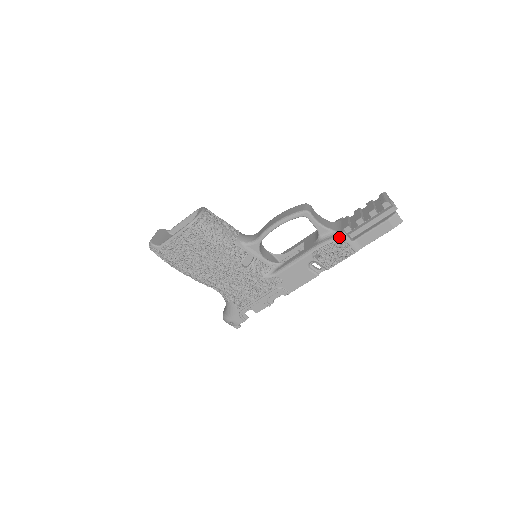
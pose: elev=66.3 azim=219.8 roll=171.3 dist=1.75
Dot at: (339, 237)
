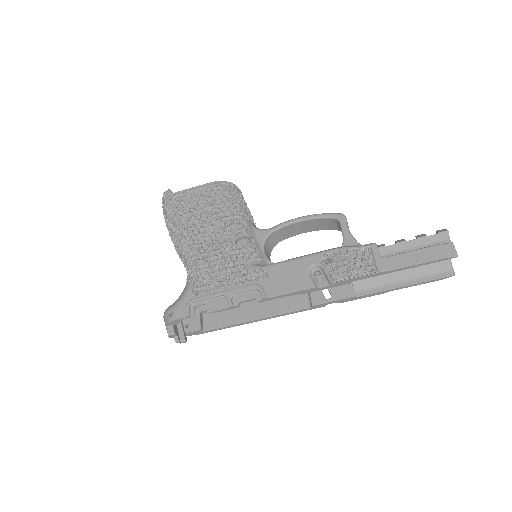
Dot at: (366, 245)
